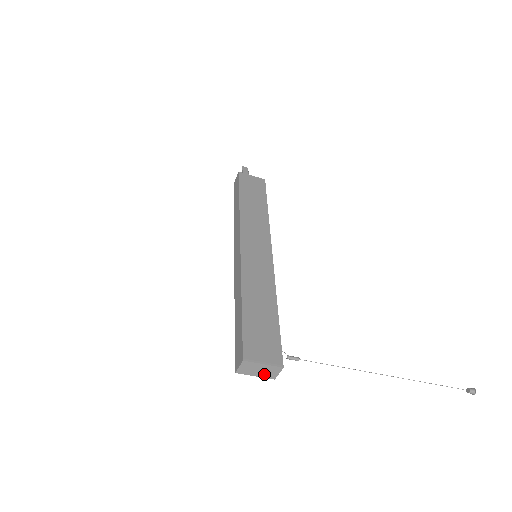
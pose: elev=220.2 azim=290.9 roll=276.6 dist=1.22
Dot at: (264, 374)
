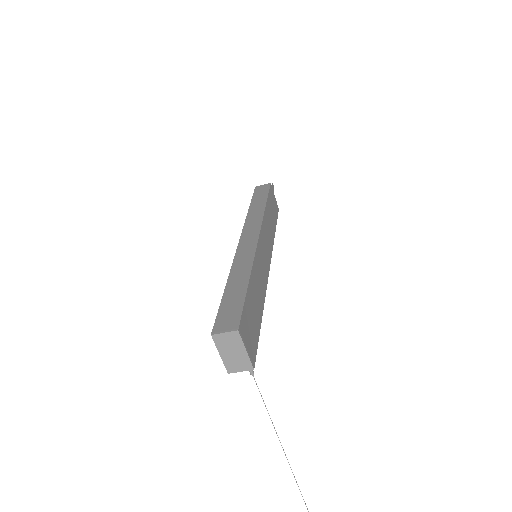
Dot at: (230, 360)
